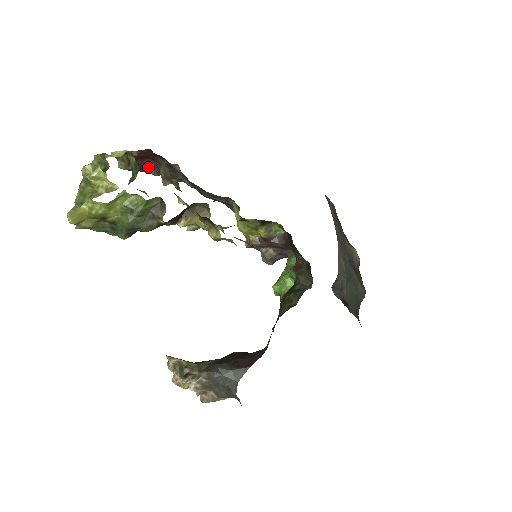
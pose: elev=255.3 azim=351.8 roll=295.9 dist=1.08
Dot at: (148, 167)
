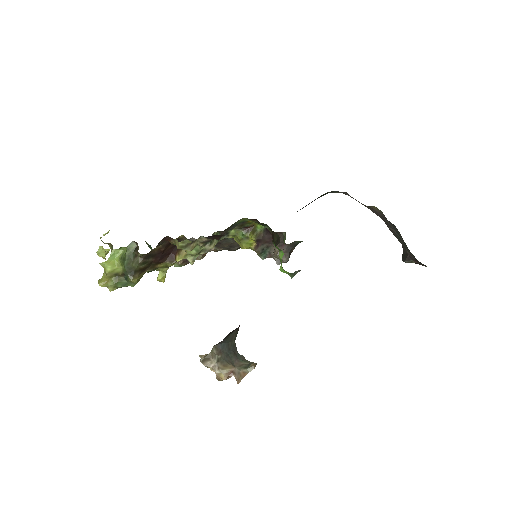
Dot at: occluded
